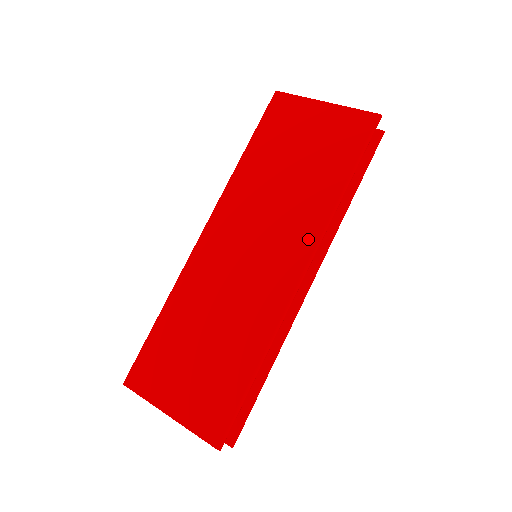
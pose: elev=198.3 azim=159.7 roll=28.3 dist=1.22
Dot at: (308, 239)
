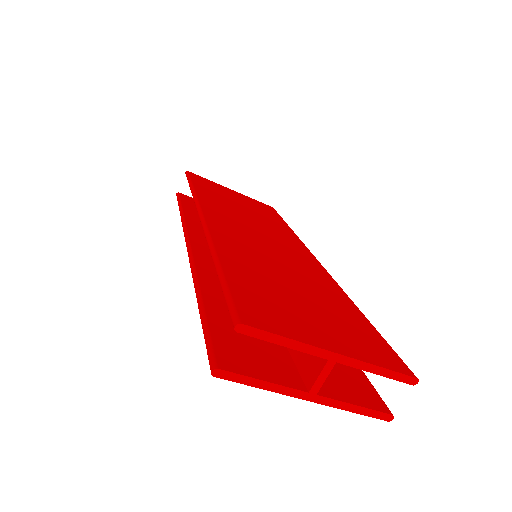
Dot at: (300, 245)
